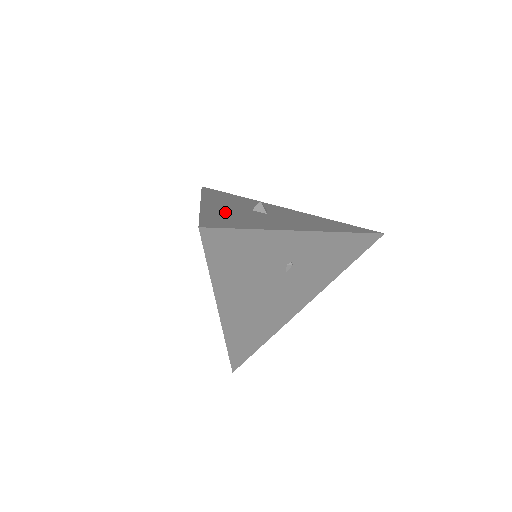
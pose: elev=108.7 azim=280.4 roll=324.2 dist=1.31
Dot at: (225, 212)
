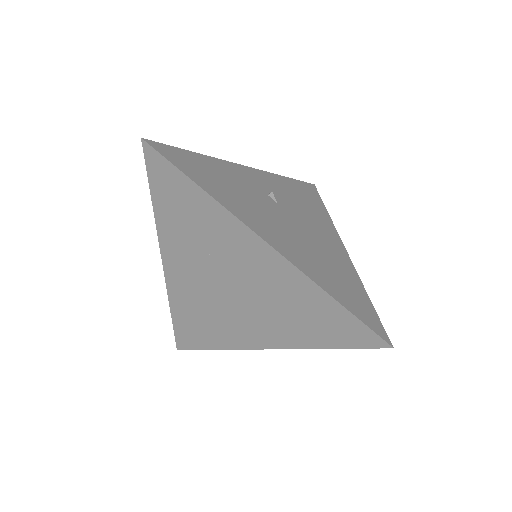
Dot at: occluded
